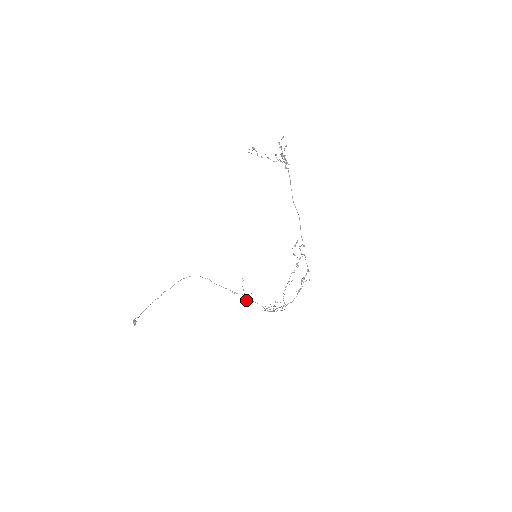
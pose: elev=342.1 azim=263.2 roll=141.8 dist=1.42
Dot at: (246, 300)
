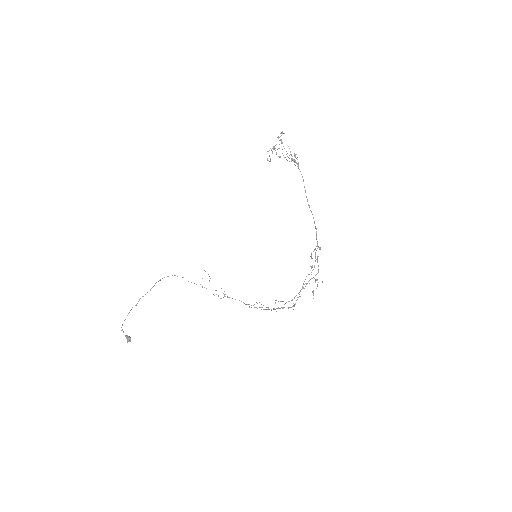
Dot at: (218, 296)
